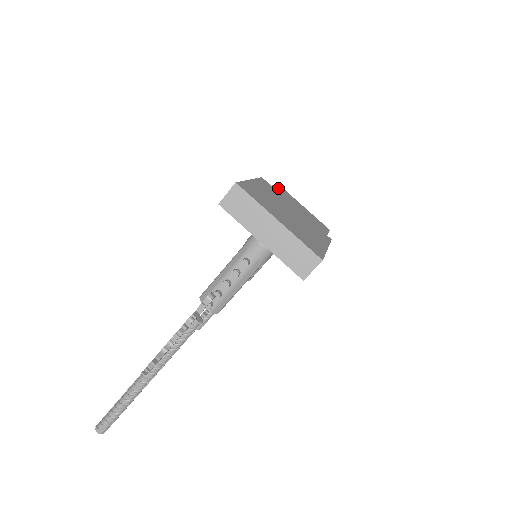
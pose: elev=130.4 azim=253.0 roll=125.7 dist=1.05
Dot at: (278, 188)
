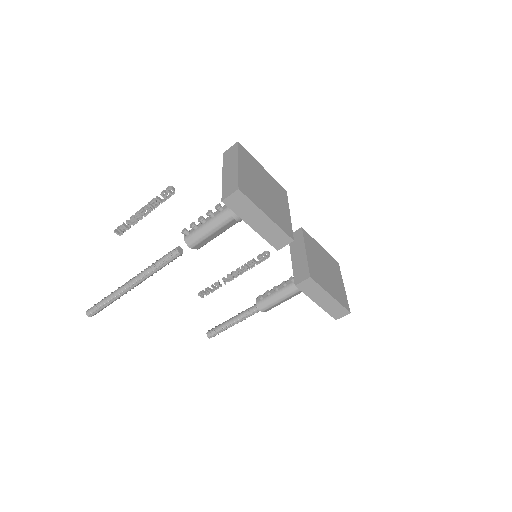
Dot at: (330, 257)
